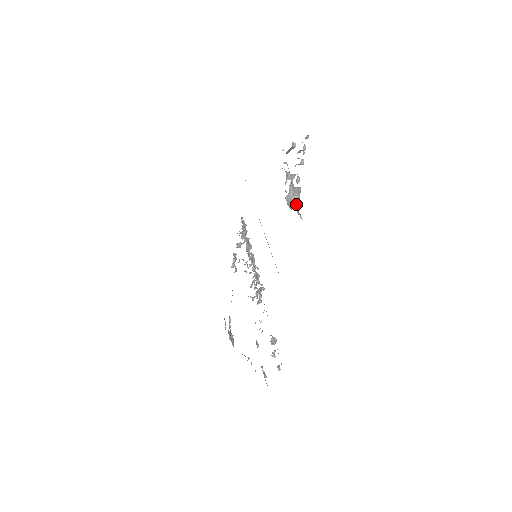
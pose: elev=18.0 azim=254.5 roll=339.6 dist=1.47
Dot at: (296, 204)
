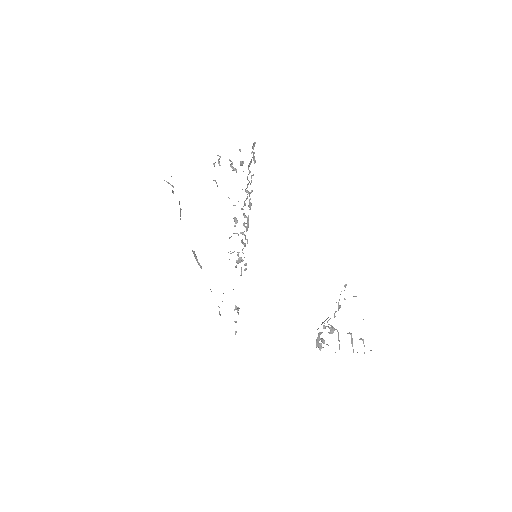
Dot at: (322, 342)
